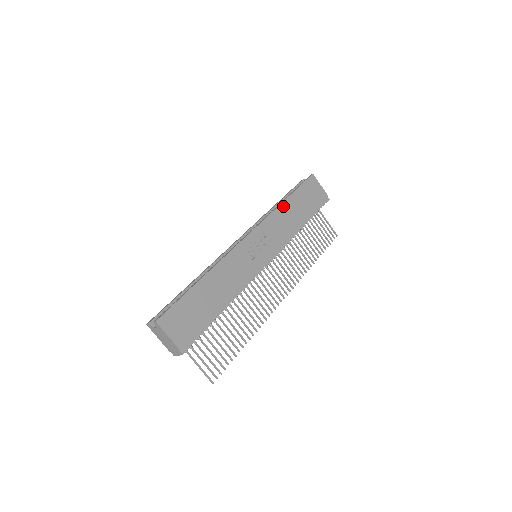
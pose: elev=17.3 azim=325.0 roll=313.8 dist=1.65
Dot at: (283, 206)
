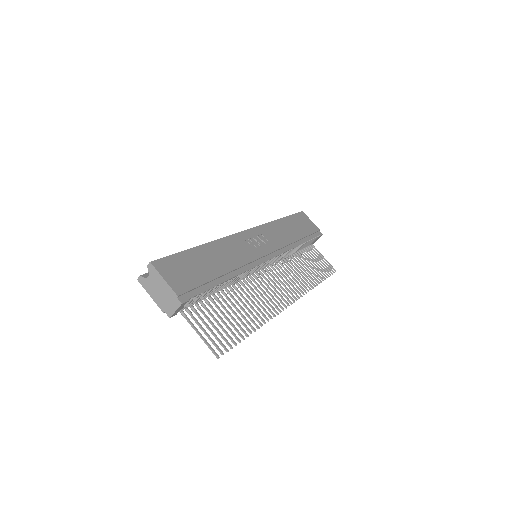
Dot at: (278, 222)
